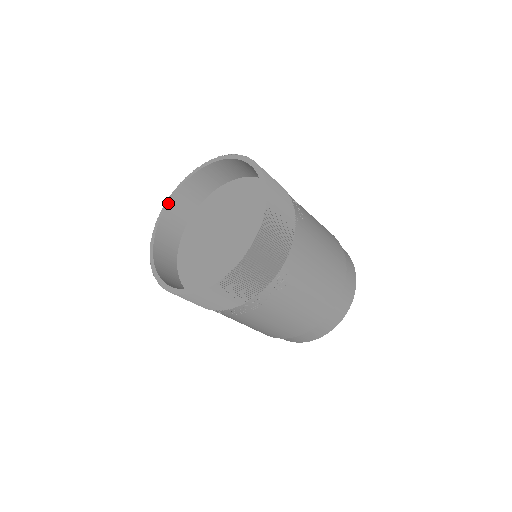
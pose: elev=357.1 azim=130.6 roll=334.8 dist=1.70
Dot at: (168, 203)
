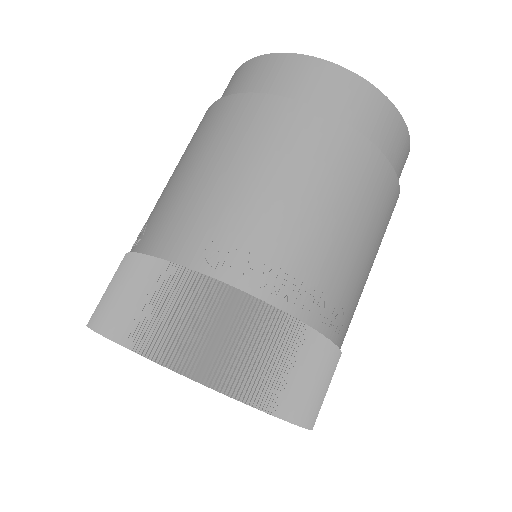
Dot at: occluded
